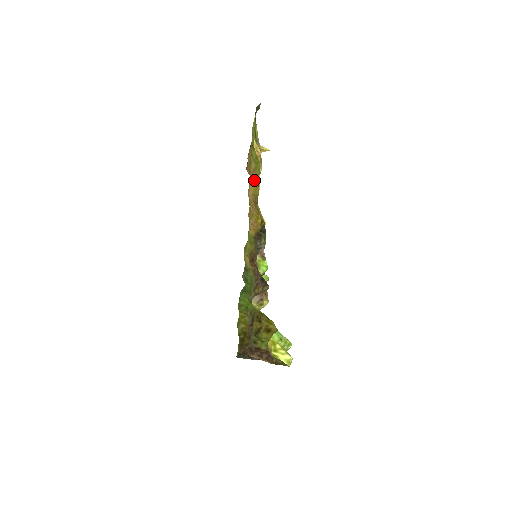
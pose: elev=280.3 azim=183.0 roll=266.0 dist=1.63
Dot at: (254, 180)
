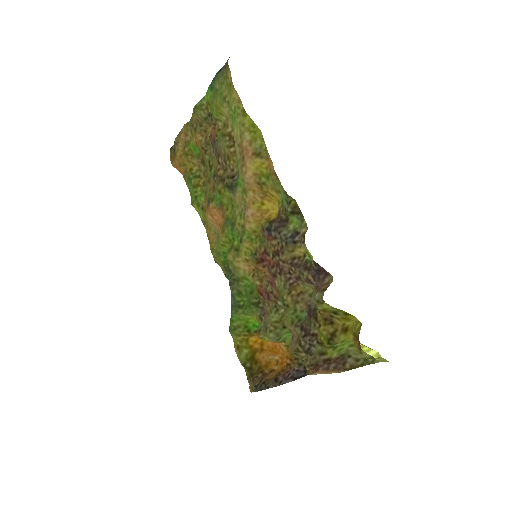
Dot at: (256, 154)
